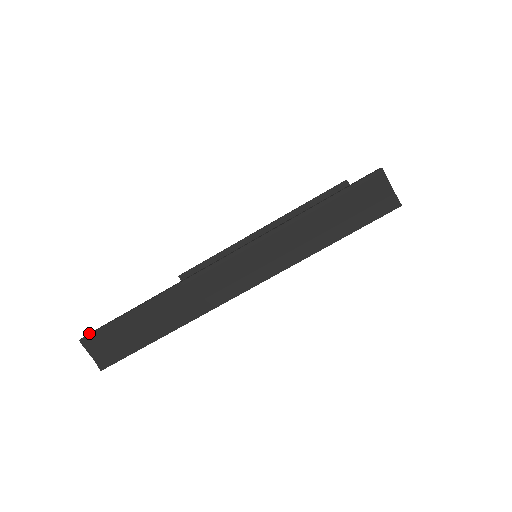
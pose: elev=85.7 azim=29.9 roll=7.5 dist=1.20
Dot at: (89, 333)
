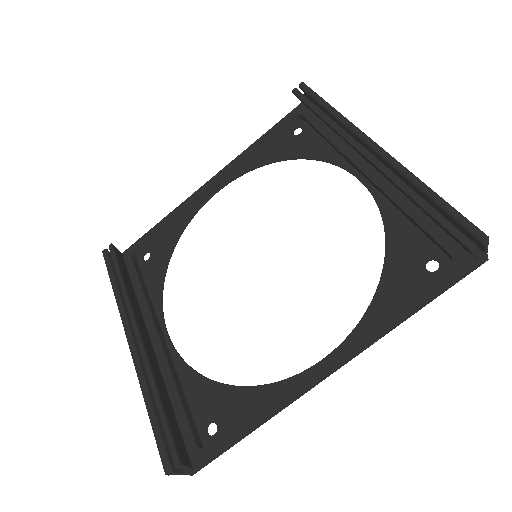
Dot at: (109, 247)
